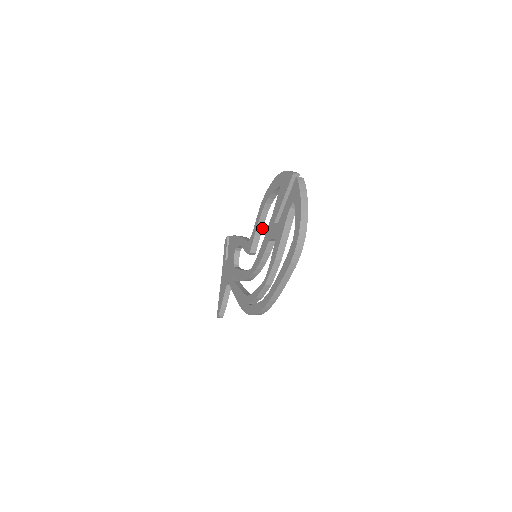
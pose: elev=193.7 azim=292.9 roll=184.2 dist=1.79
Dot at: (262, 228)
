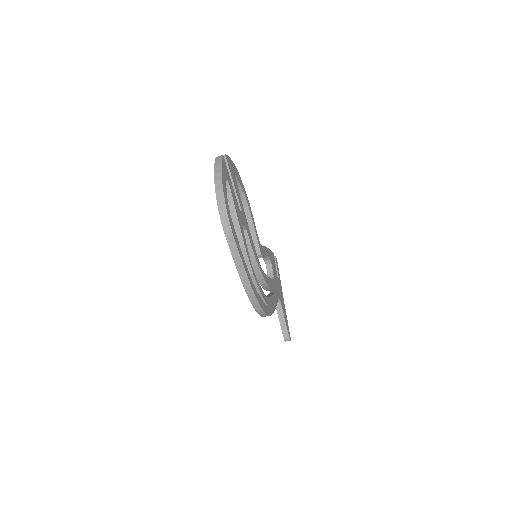
Dot at: (254, 227)
